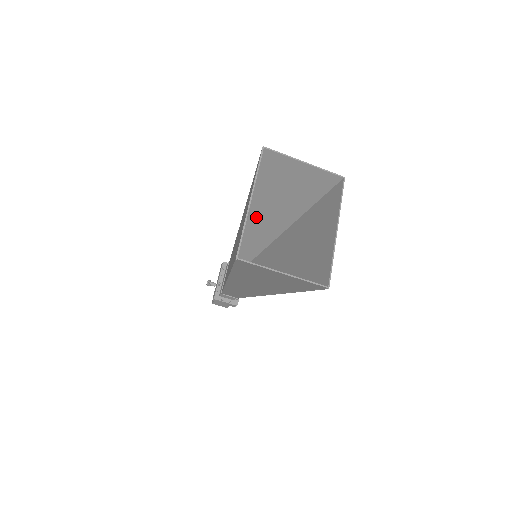
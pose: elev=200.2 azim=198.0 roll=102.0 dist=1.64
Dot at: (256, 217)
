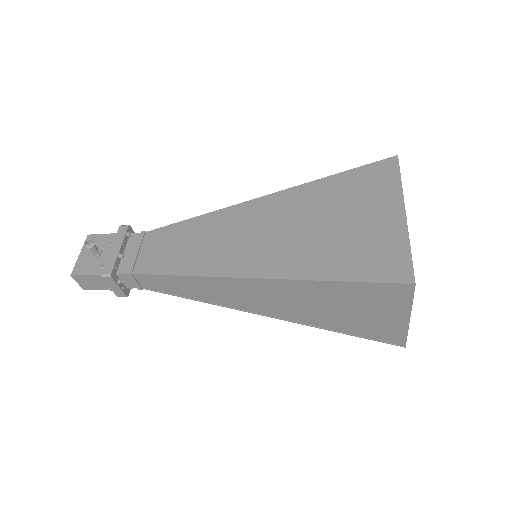
Dot at: occluded
